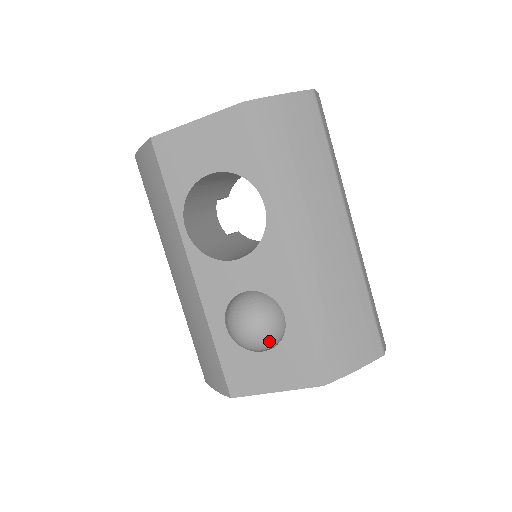
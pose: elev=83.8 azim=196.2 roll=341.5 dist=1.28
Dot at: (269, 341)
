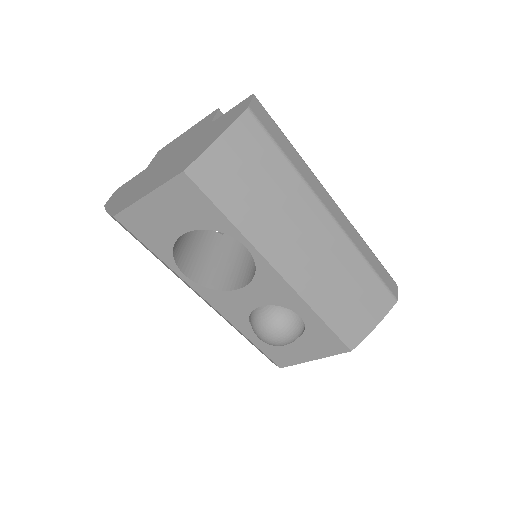
Dot at: (294, 339)
